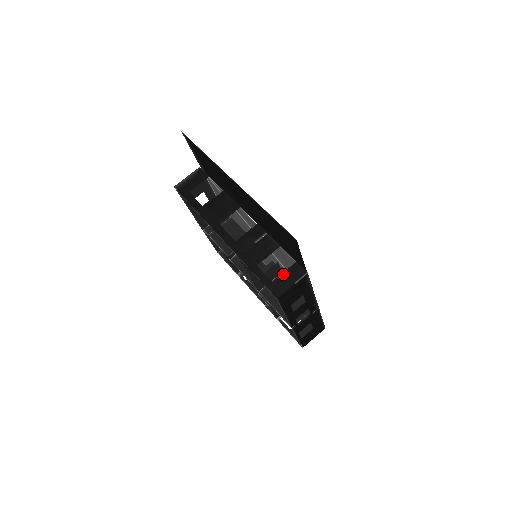
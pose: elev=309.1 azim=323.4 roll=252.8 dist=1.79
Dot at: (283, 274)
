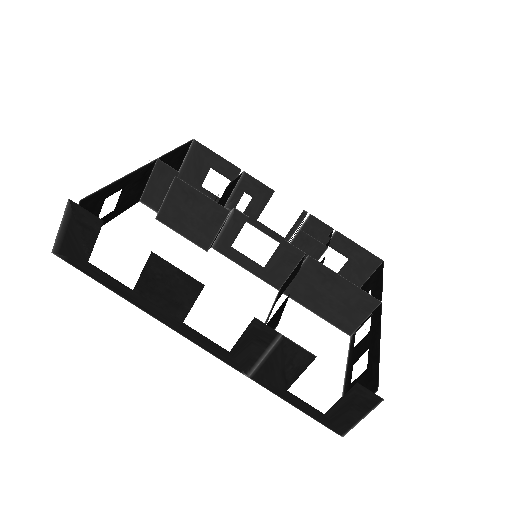
Dot at: (339, 403)
